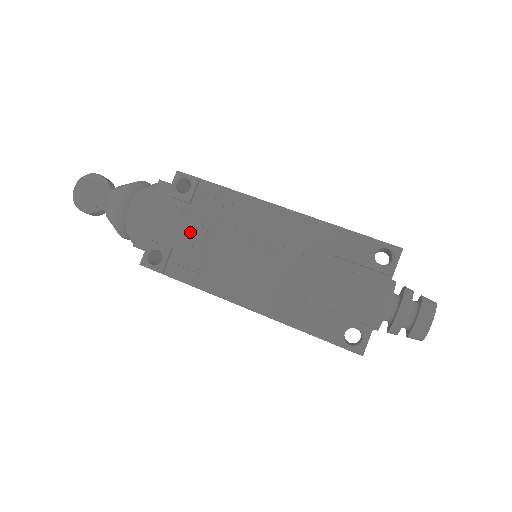
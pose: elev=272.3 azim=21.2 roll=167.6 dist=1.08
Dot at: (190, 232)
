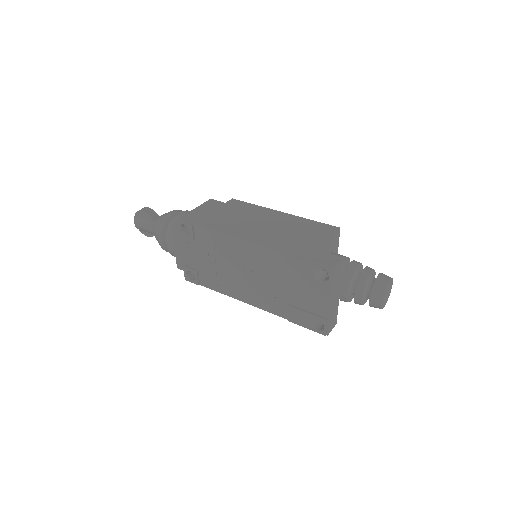
Dot at: (203, 259)
